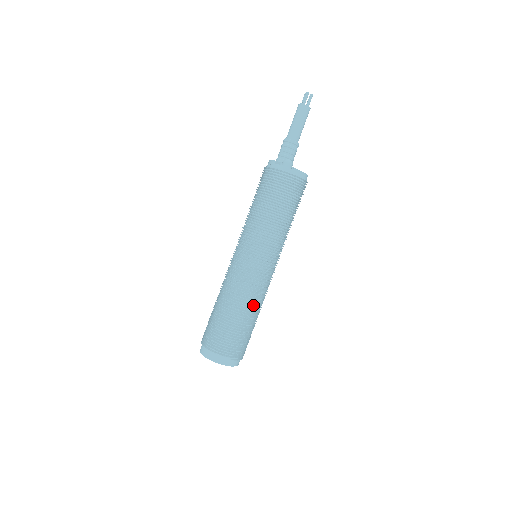
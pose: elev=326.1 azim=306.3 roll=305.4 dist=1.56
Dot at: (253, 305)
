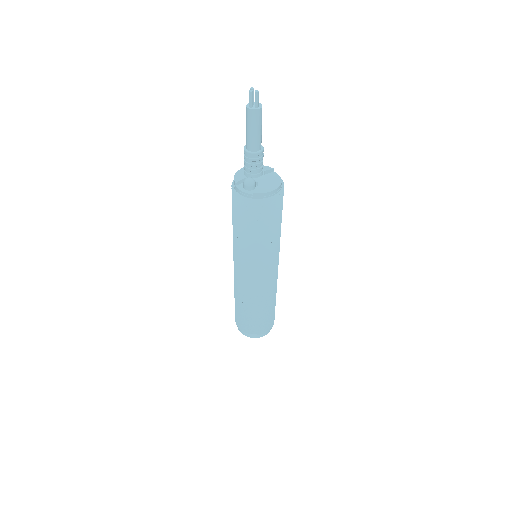
Dot at: (259, 302)
